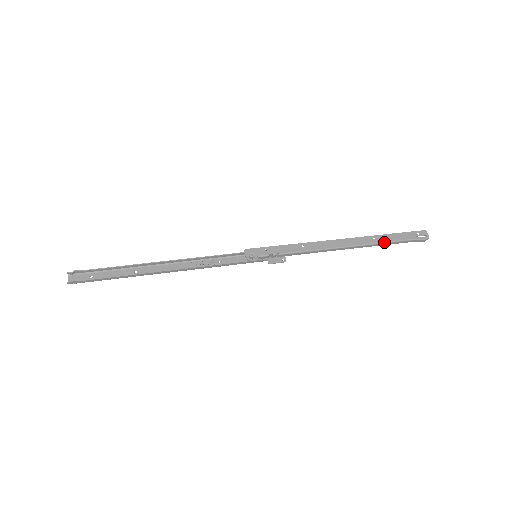
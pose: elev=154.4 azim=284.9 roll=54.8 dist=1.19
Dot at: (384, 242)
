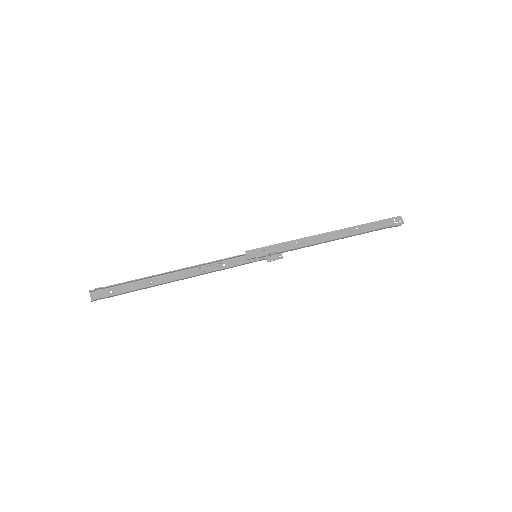
Dot at: (366, 231)
